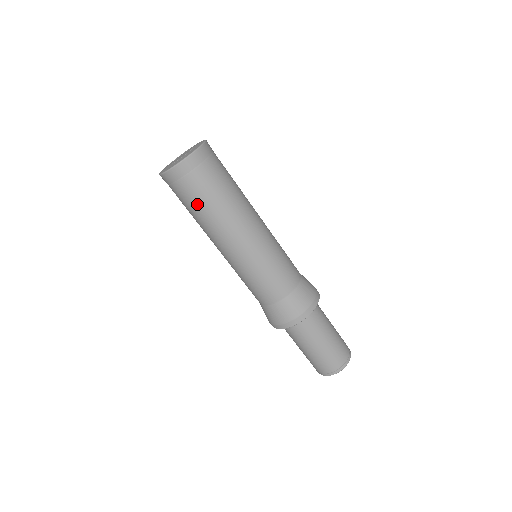
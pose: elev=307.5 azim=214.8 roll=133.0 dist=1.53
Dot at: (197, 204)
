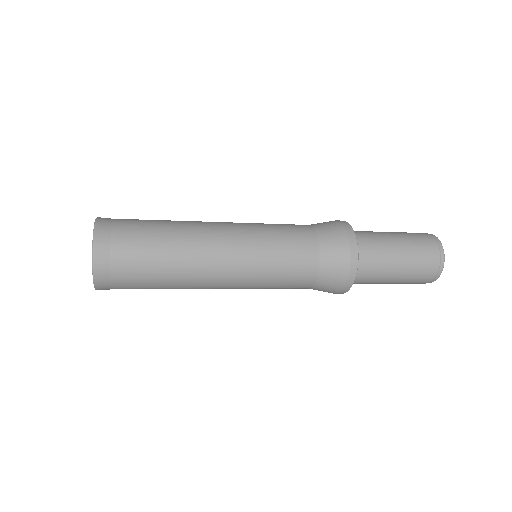
Dot at: (152, 241)
